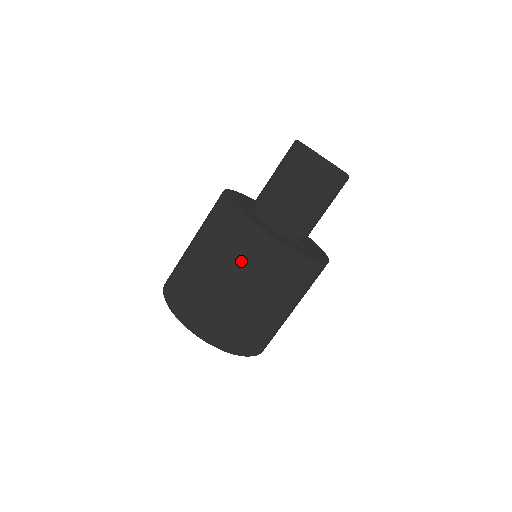
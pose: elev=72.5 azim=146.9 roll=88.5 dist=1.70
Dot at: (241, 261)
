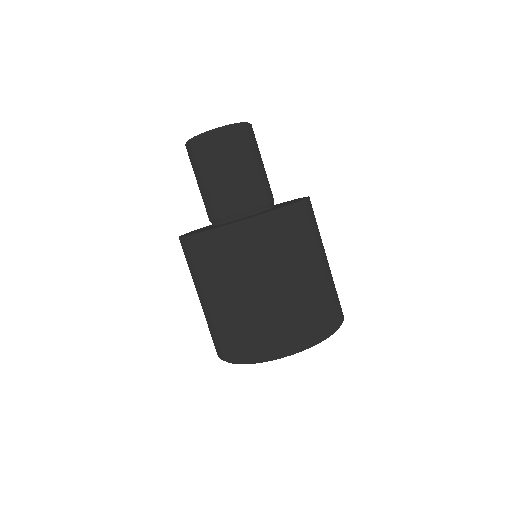
Dot at: (199, 274)
